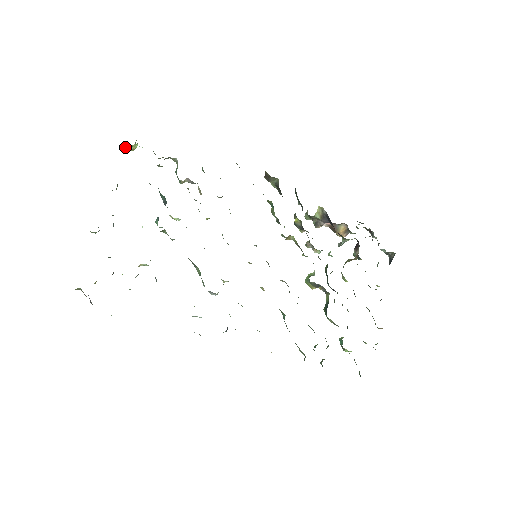
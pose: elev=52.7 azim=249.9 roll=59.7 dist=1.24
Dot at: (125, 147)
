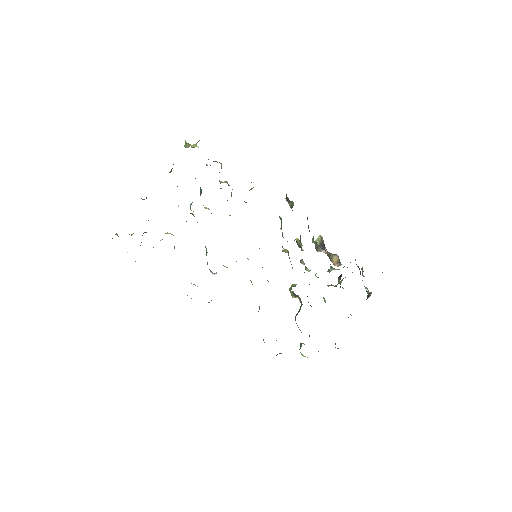
Dot at: (187, 144)
